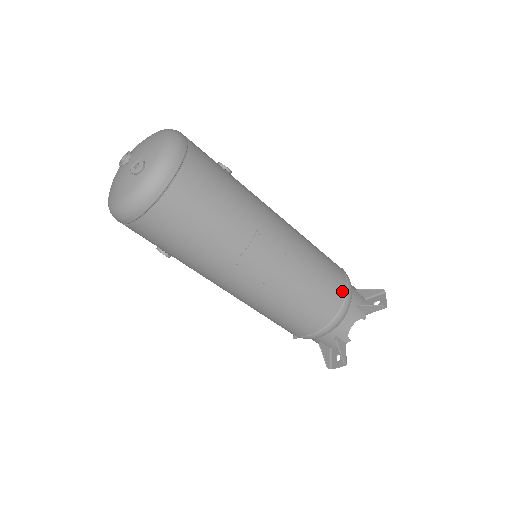
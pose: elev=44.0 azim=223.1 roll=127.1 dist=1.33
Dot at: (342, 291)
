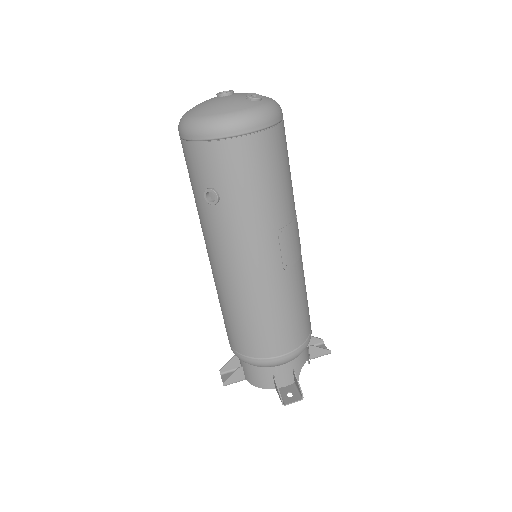
Dot at: occluded
